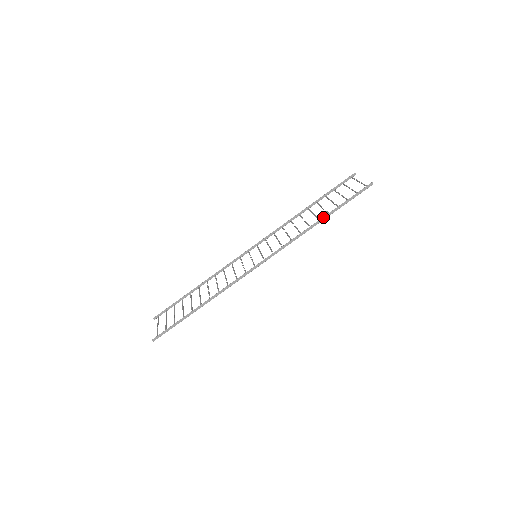
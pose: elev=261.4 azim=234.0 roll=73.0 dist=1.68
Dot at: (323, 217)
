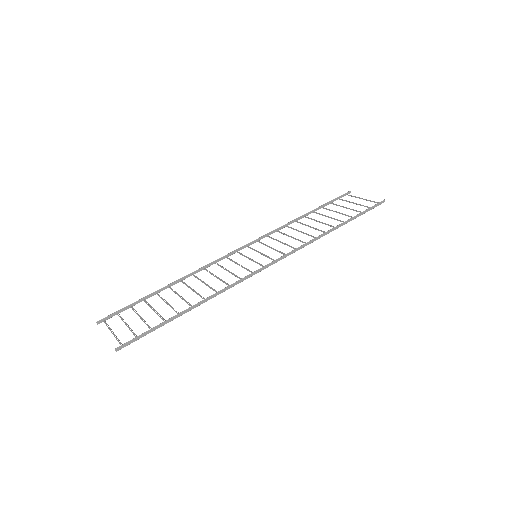
Dot at: (340, 224)
